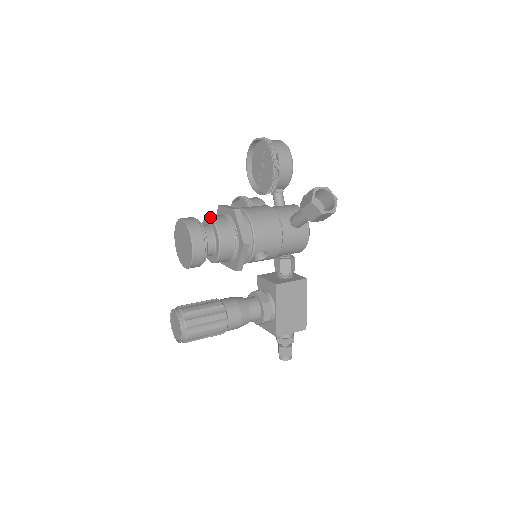
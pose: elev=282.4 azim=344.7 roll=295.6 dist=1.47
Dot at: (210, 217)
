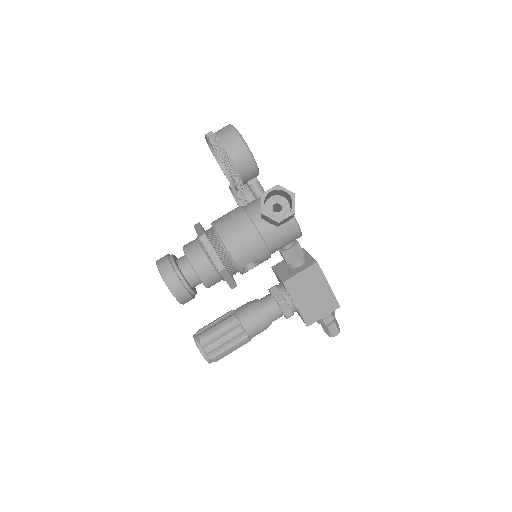
Dot at: (183, 249)
